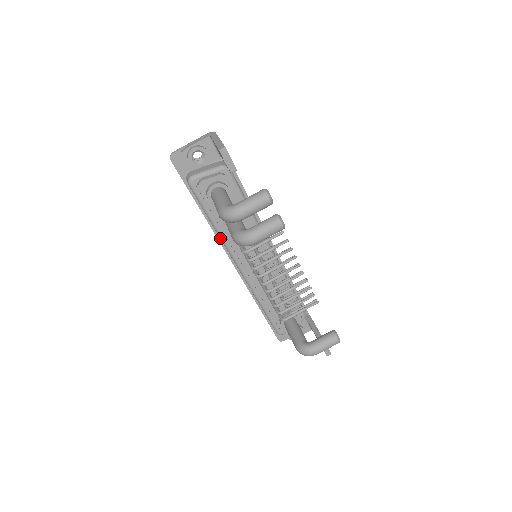
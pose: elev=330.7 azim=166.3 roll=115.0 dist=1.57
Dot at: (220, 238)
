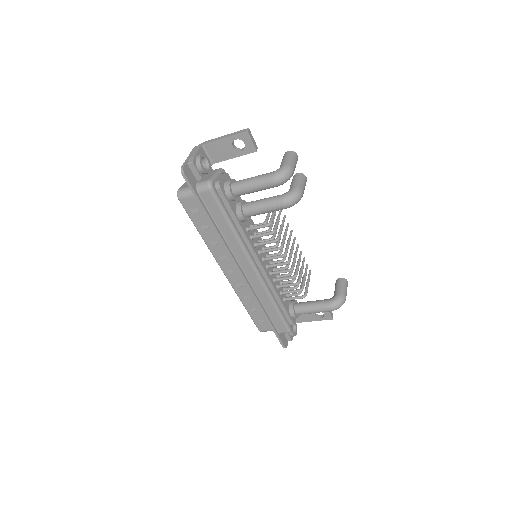
Dot at: (238, 241)
